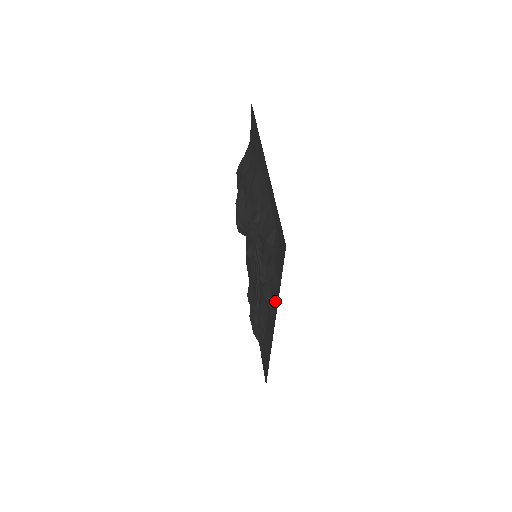
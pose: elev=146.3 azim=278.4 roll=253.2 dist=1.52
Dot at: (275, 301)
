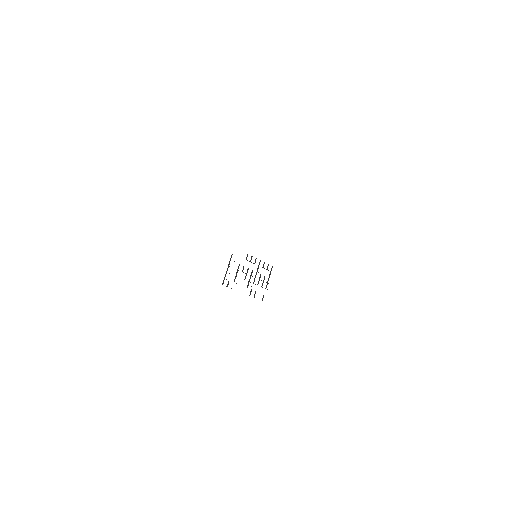
Dot at: occluded
